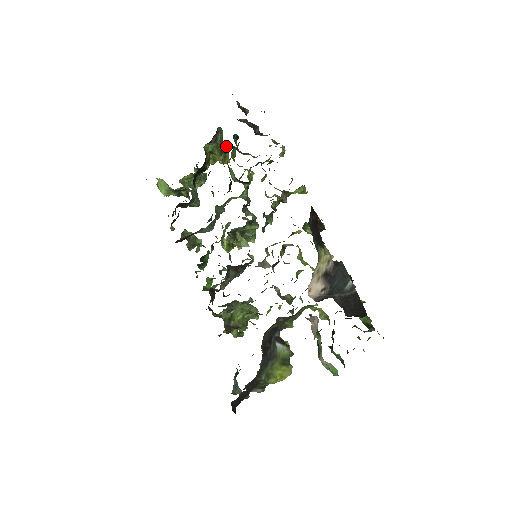
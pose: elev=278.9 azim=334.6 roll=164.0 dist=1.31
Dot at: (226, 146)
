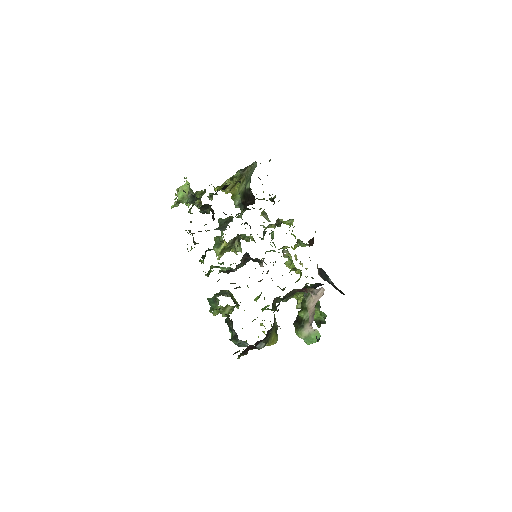
Dot at: occluded
